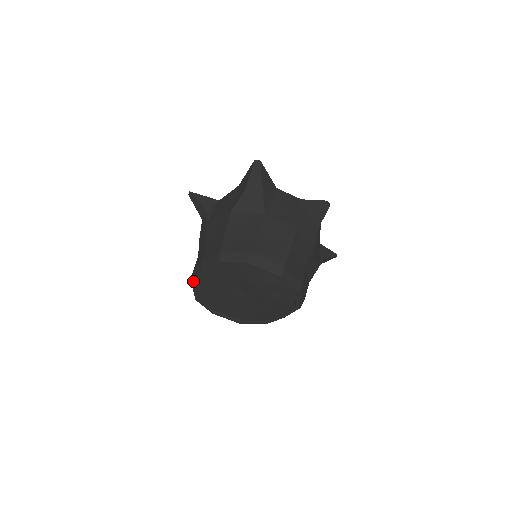
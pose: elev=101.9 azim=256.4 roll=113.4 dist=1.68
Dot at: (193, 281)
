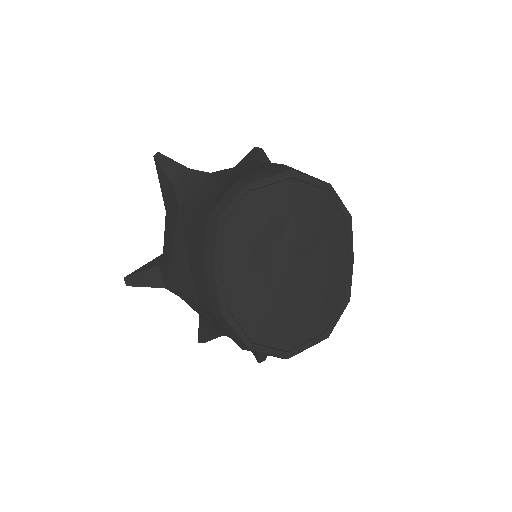
Dot at: (219, 306)
